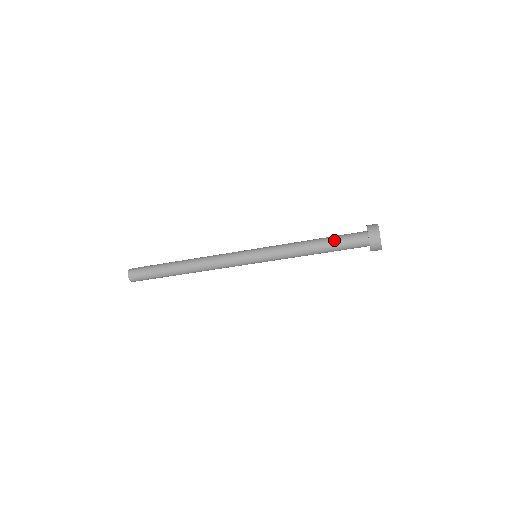
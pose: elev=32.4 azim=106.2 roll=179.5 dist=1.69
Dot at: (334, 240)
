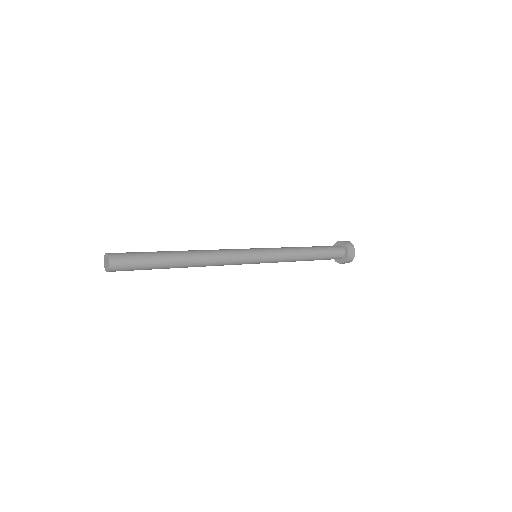
Dot at: occluded
